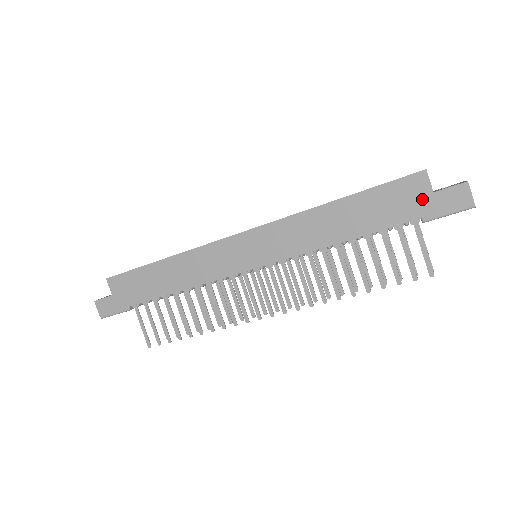
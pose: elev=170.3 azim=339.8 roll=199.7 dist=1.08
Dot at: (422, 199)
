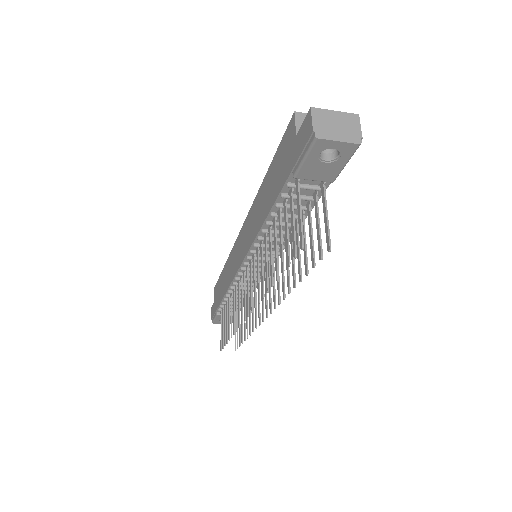
Dot at: (292, 149)
